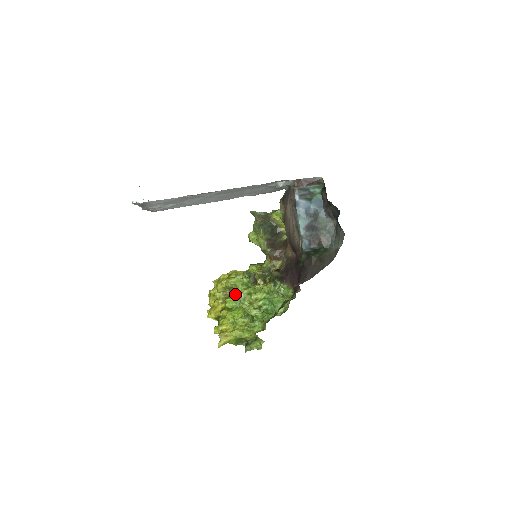
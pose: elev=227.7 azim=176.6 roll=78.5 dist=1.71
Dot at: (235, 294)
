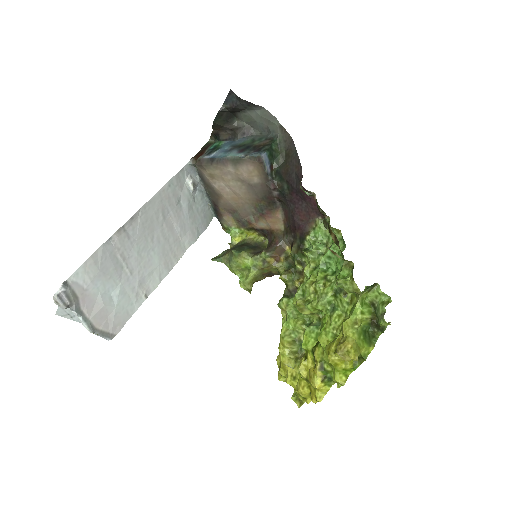
Dot at: occluded
